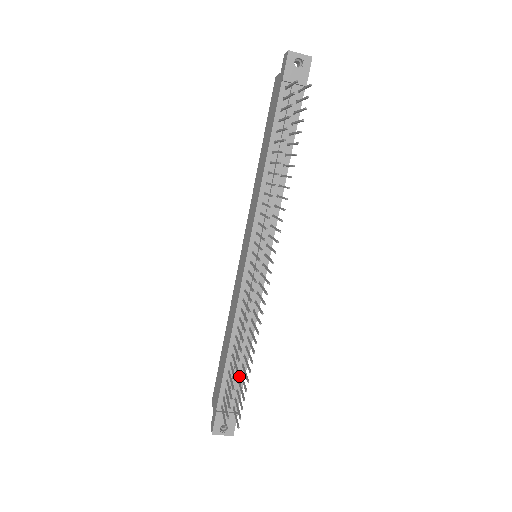
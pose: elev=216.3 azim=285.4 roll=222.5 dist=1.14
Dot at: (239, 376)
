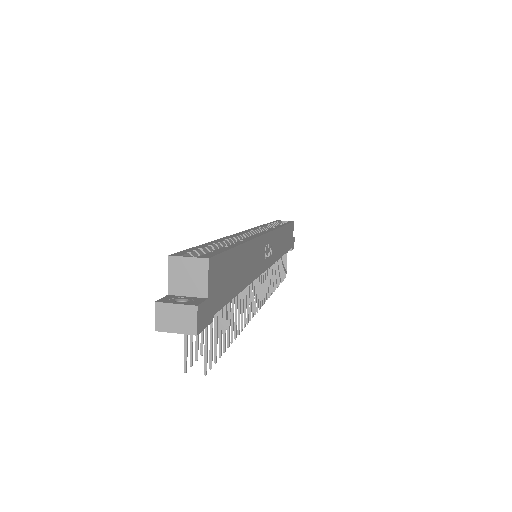
Dot at: occluded
